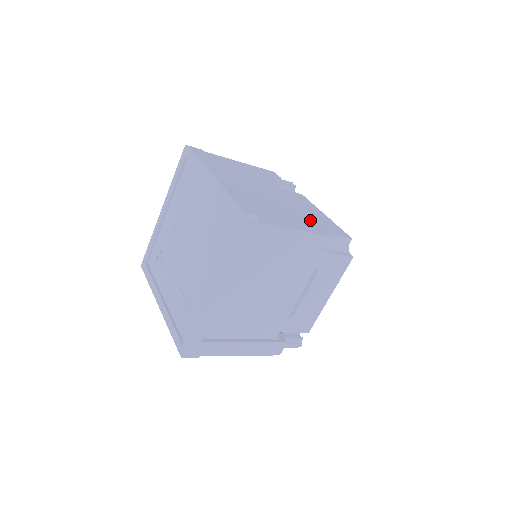
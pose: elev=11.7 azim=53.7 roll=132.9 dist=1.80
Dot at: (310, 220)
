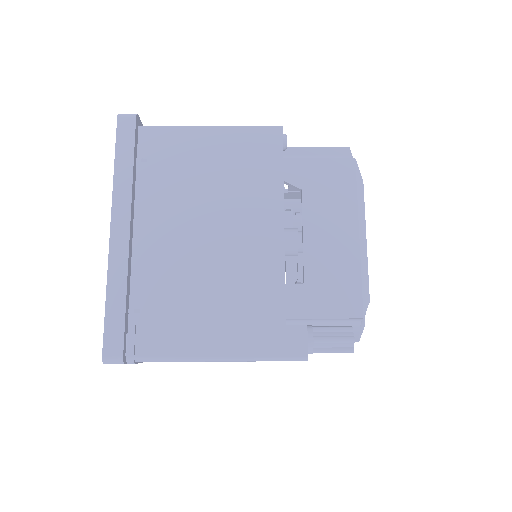
Dot at: occluded
